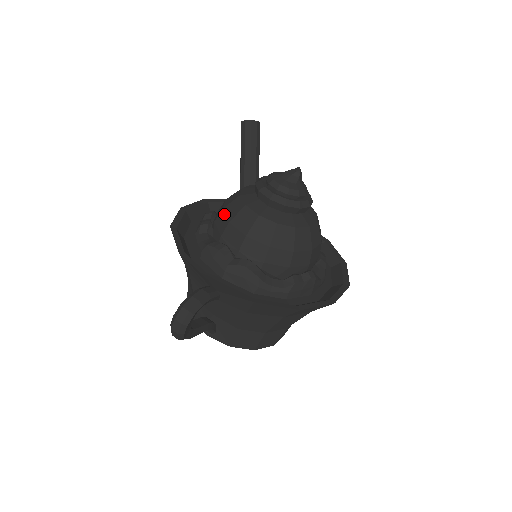
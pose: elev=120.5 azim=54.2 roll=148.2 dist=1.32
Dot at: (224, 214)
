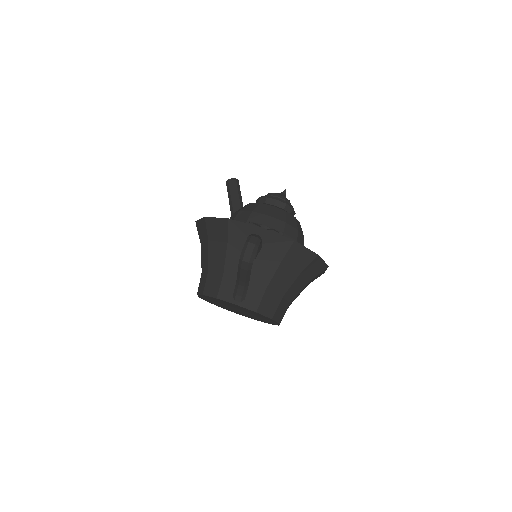
Dot at: (244, 211)
